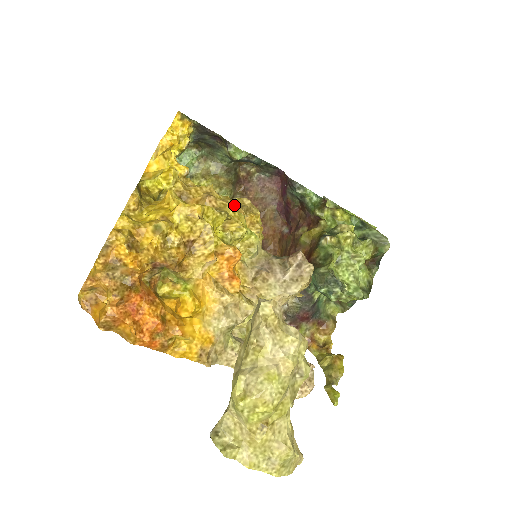
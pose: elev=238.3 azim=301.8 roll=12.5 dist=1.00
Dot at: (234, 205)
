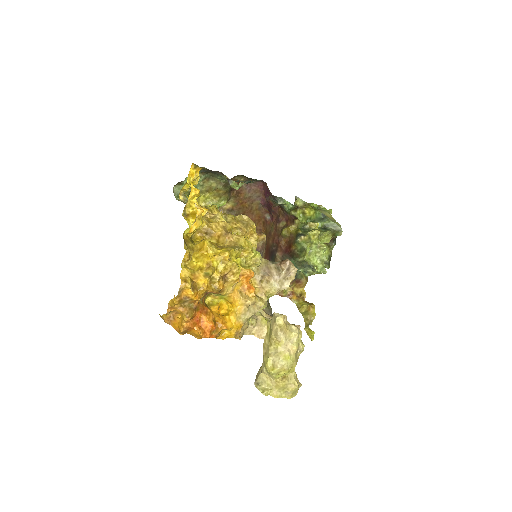
Dot at: (244, 237)
